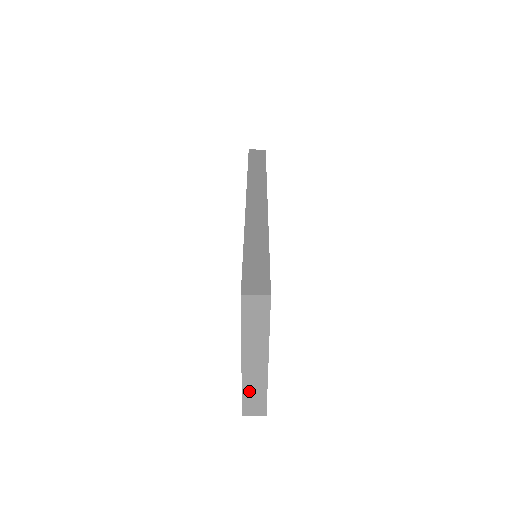
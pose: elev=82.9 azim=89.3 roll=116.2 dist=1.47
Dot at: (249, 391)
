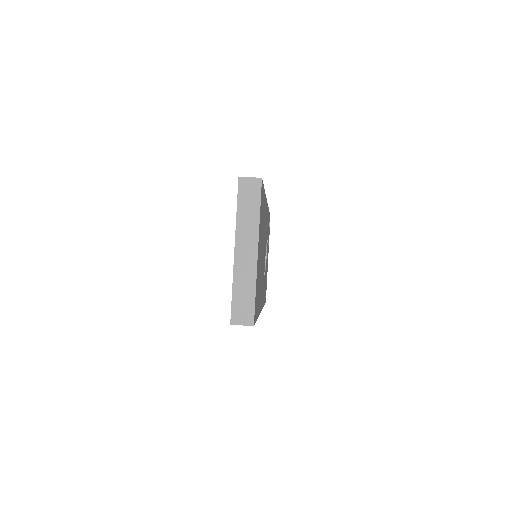
Dot at: (239, 289)
